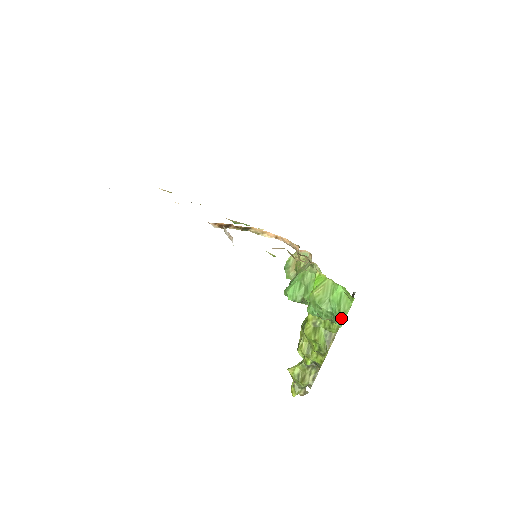
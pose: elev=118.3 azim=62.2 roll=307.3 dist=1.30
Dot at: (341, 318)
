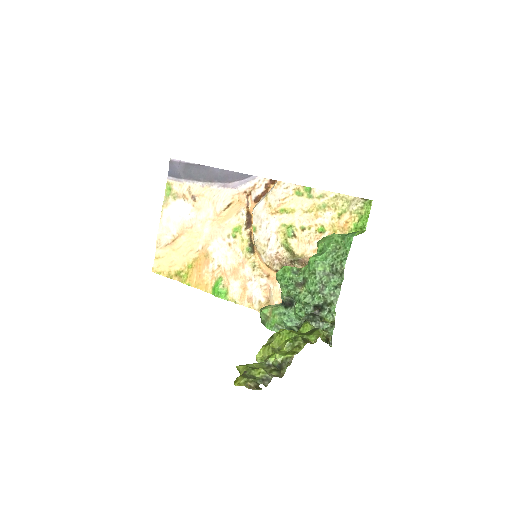
Dot at: (354, 232)
